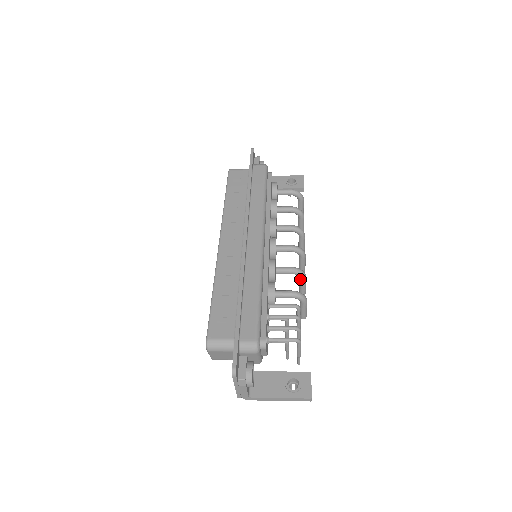
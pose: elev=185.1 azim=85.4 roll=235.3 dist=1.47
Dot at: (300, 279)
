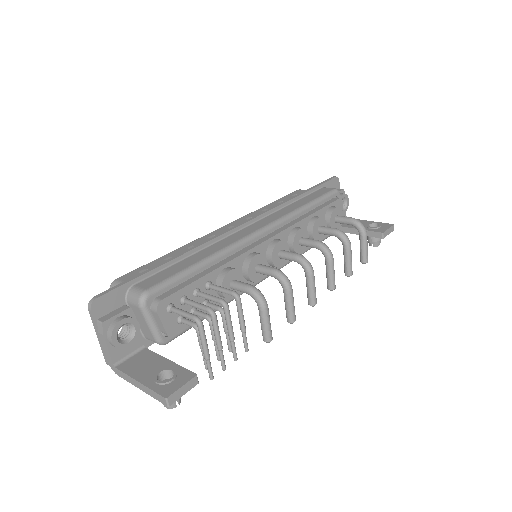
Dot at: (283, 290)
